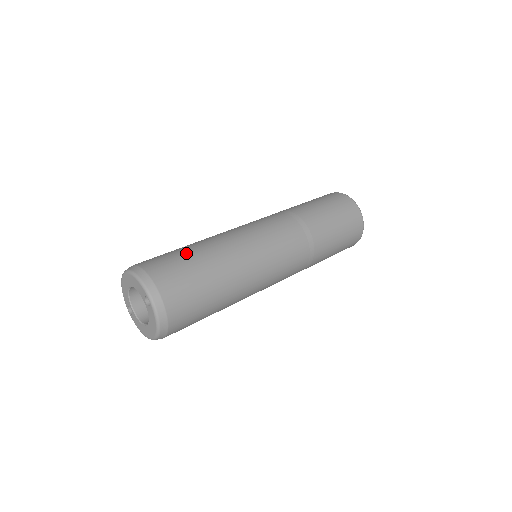
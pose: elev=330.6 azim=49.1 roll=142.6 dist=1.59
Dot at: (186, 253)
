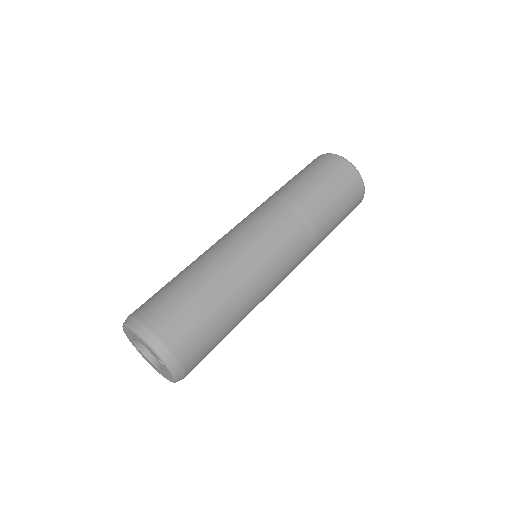
Dot at: (190, 294)
